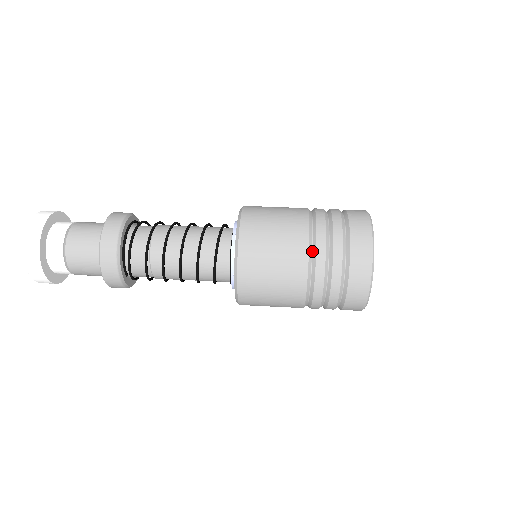
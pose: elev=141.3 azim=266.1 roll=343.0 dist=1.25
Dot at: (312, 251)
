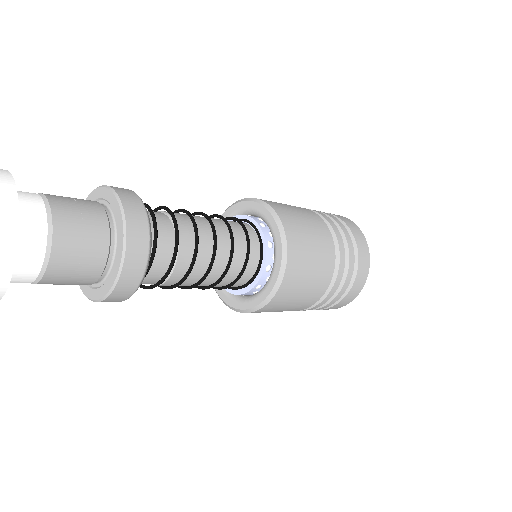
Dot at: (332, 239)
